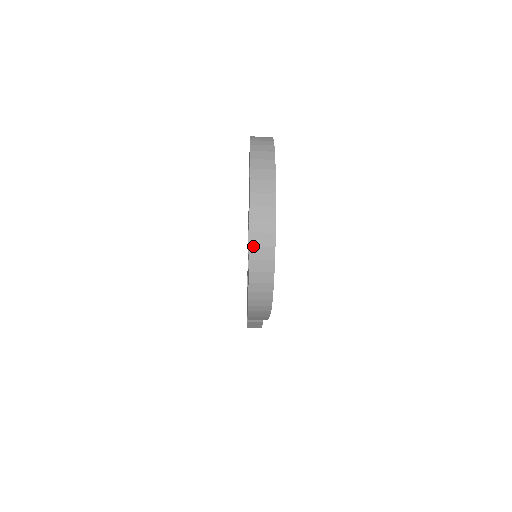
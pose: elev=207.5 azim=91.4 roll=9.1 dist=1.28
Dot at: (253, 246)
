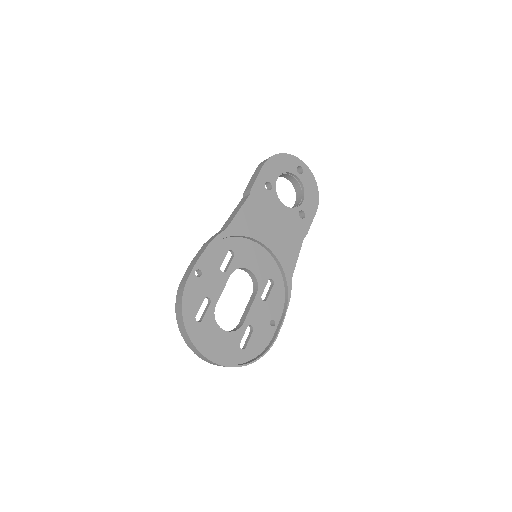
Dot at: occluded
